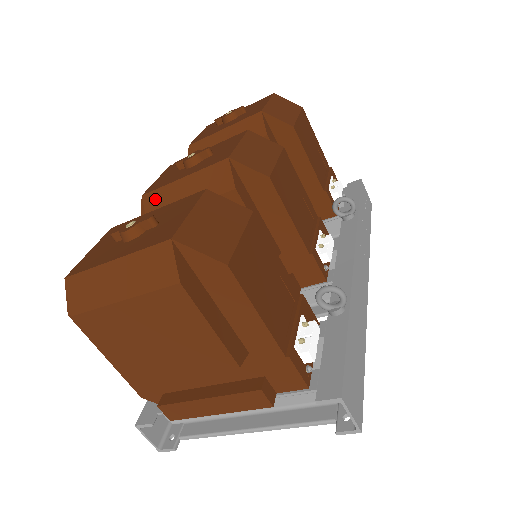
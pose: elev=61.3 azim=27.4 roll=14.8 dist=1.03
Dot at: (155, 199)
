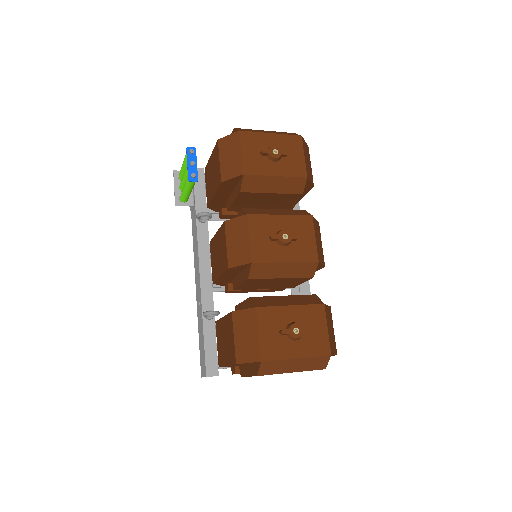
Dot at: (261, 268)
